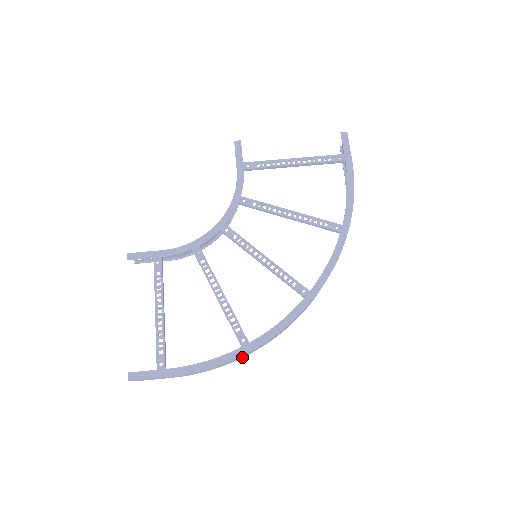
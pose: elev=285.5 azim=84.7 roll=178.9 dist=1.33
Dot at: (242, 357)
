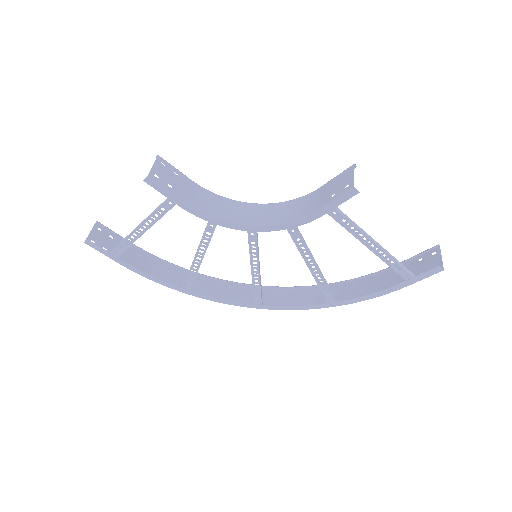
Dot at: (184, 273)
